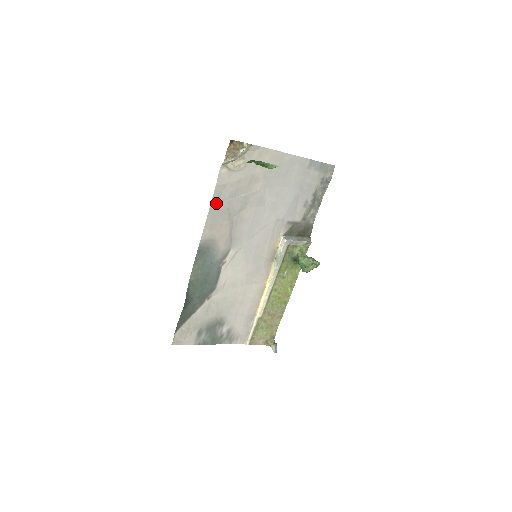
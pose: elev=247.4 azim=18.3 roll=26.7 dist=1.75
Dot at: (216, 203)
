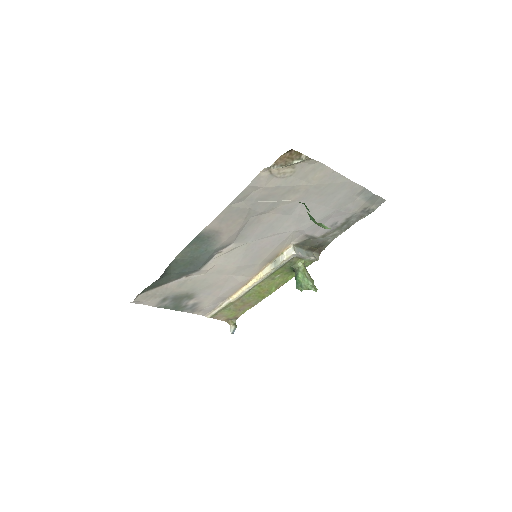
Dot at: (239, 201)
